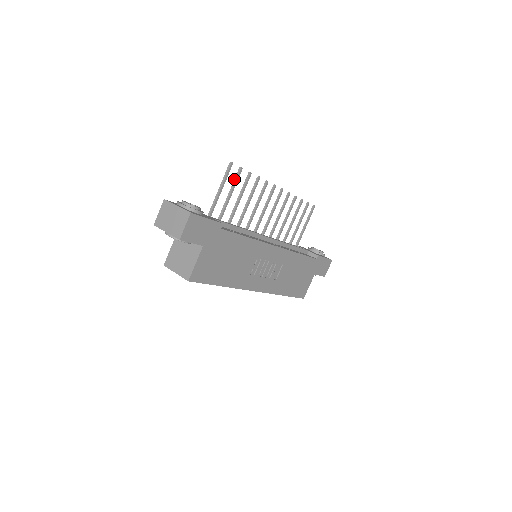
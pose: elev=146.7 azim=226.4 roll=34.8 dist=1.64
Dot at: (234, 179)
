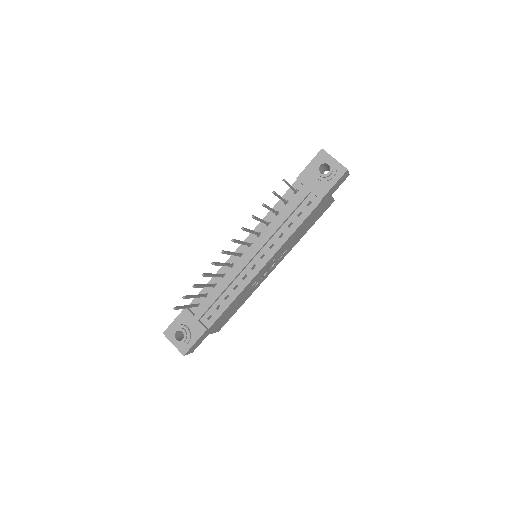
Dot at: occluded
